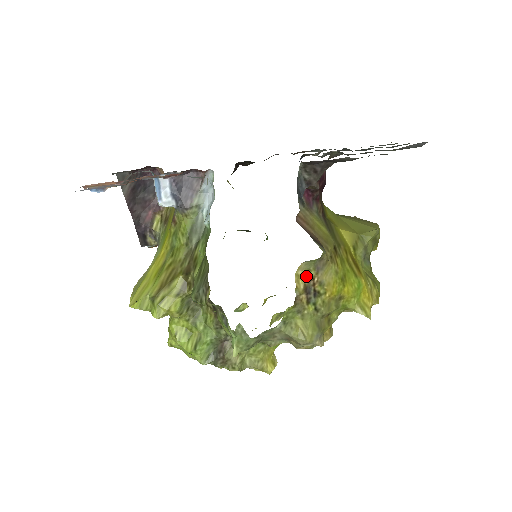
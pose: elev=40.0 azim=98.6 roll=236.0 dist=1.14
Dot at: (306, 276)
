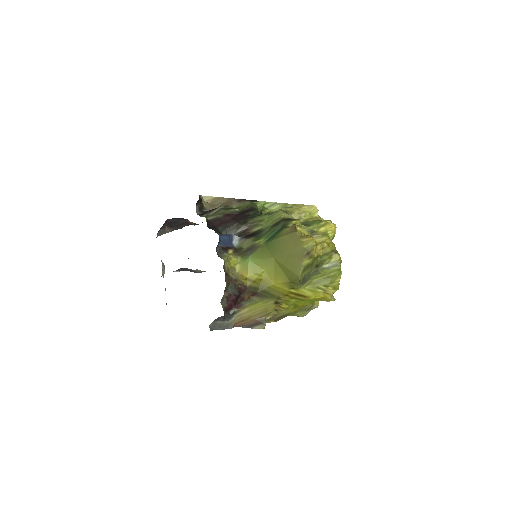
Dot at: (270, 321)
